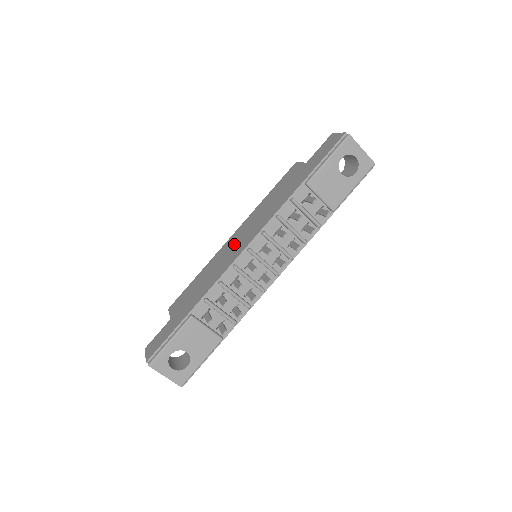
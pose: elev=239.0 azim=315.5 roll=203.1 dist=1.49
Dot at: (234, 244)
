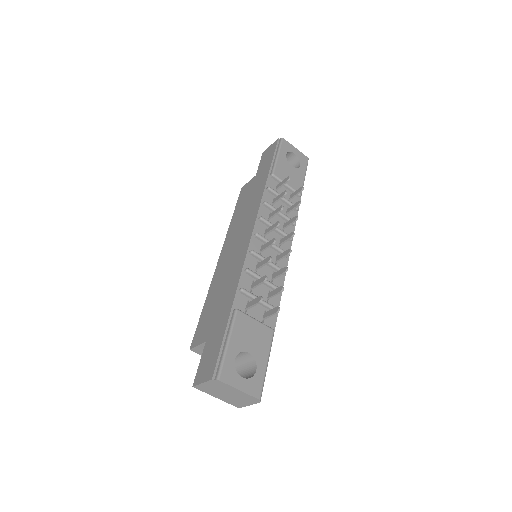
Dot at: (231, 251)
